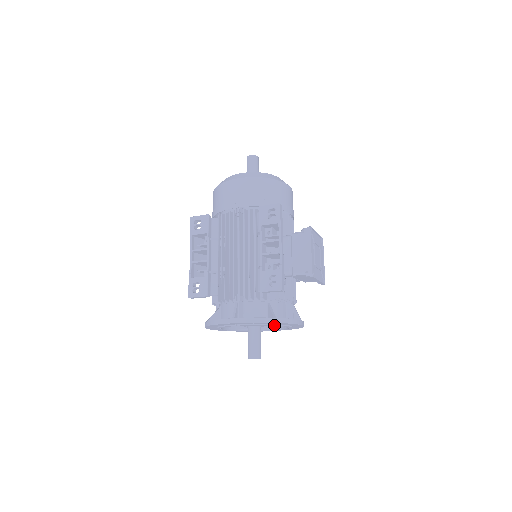
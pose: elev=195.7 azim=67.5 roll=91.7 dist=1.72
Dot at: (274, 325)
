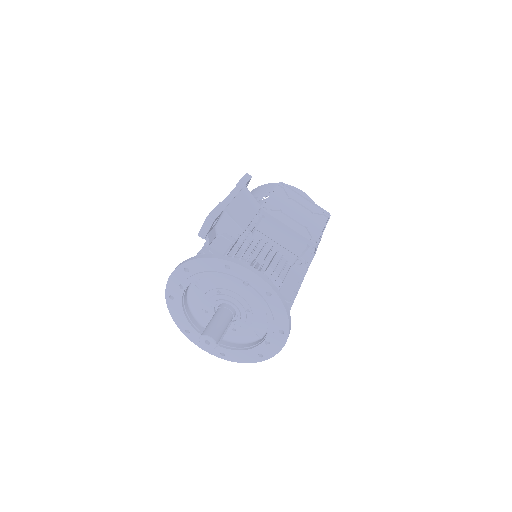
Dot at: (214, 274)
